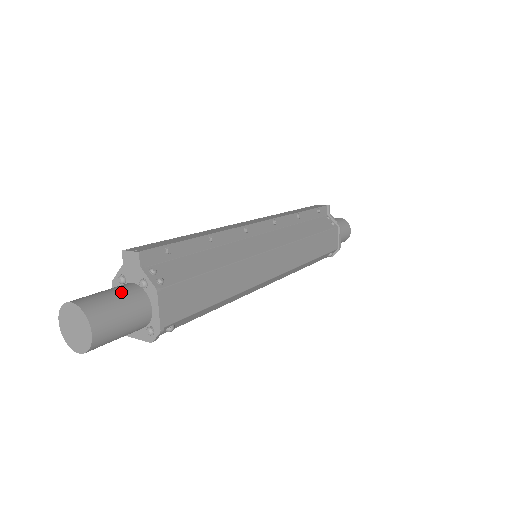
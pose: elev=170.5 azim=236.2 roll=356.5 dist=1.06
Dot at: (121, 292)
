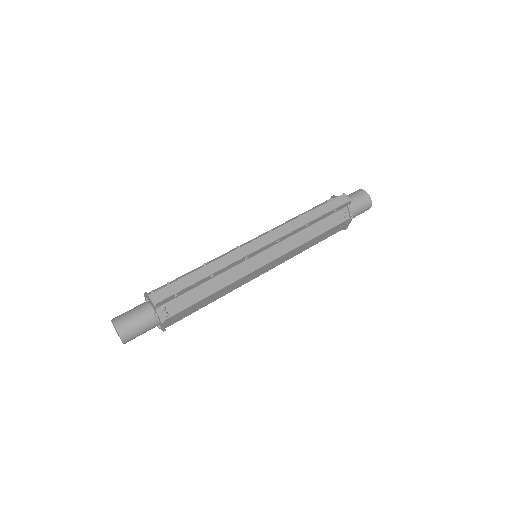
Dot at: (143, 319)
